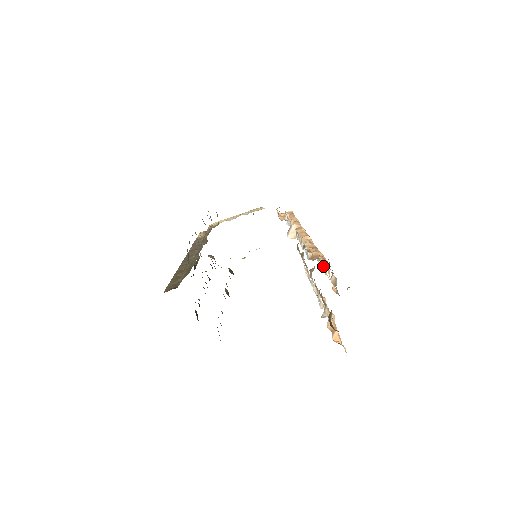
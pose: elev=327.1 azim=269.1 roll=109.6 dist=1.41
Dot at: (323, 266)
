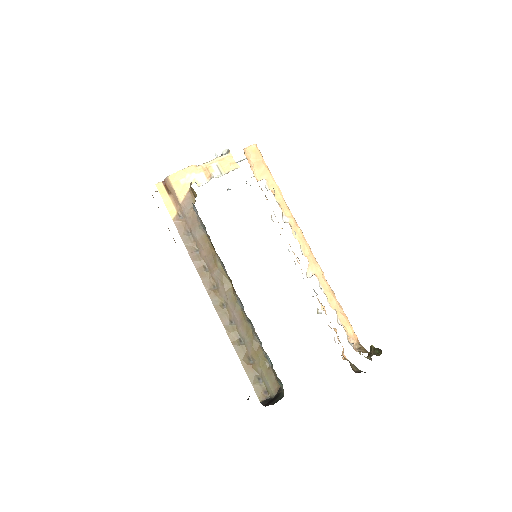
Dot at: occluded
